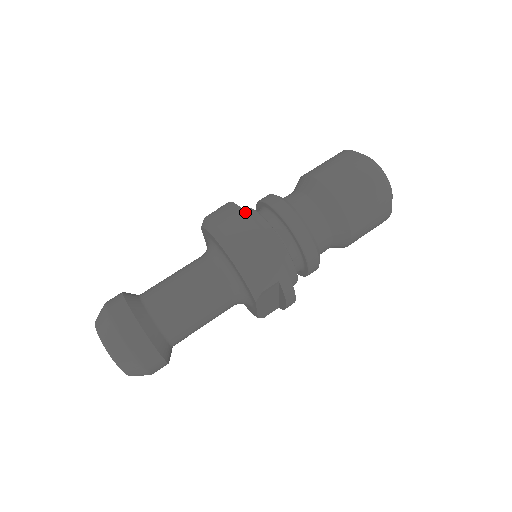
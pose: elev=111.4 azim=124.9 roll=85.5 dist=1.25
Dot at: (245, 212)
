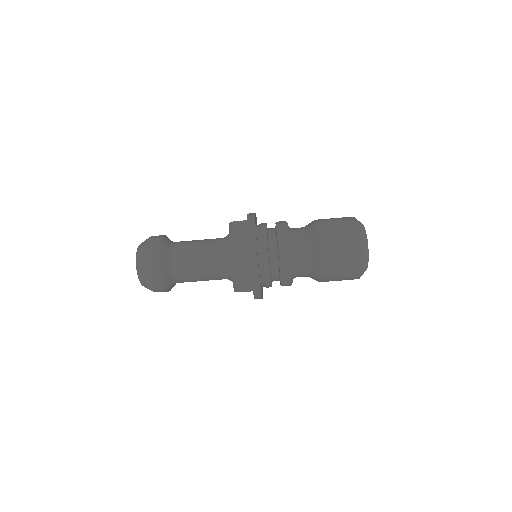
Dot at: (256, 240)
